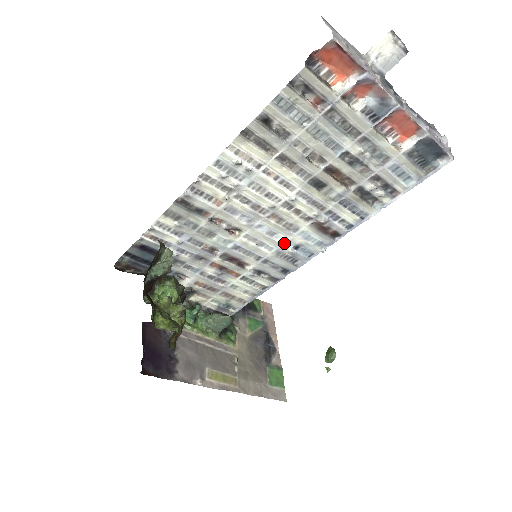
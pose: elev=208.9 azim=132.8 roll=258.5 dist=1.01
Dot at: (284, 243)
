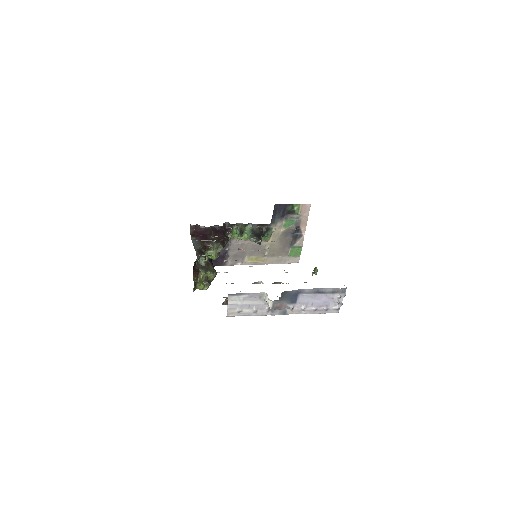
Dot at: occluded
